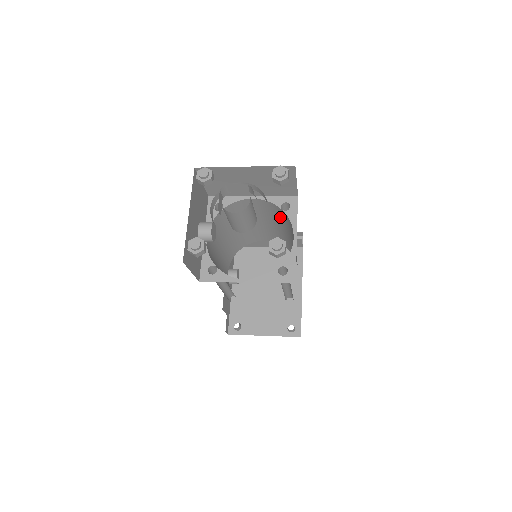
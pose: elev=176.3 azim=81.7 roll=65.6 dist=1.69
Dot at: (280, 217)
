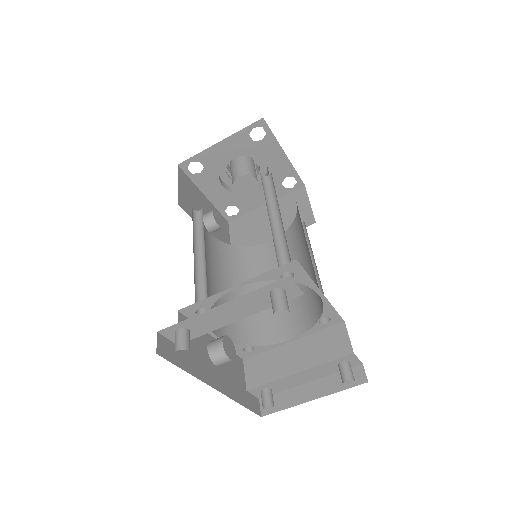
Dot at: (296, 242)
